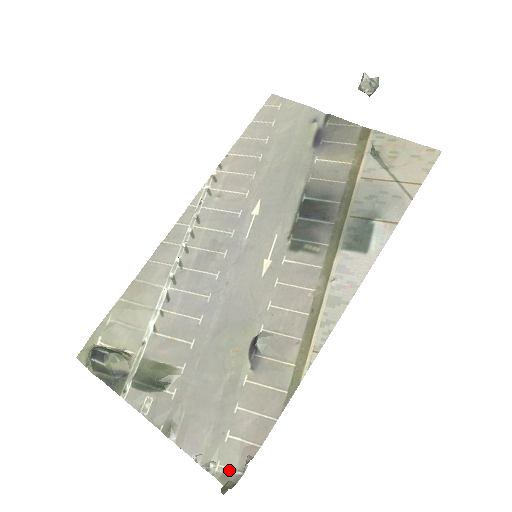
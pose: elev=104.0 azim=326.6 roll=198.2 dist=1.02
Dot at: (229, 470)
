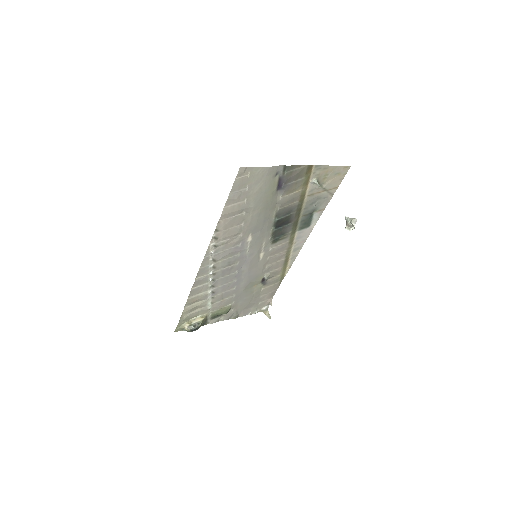
Dot at: (263, 309)
